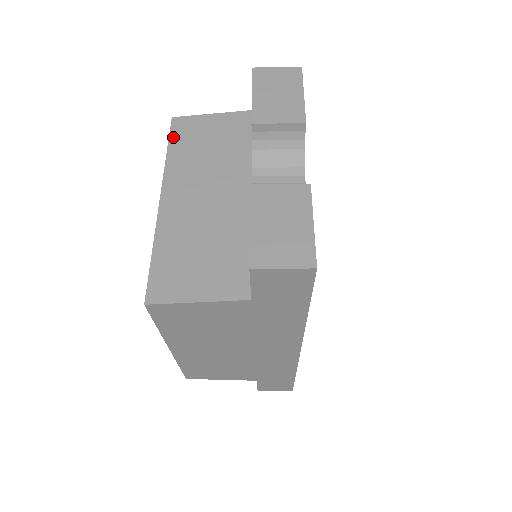
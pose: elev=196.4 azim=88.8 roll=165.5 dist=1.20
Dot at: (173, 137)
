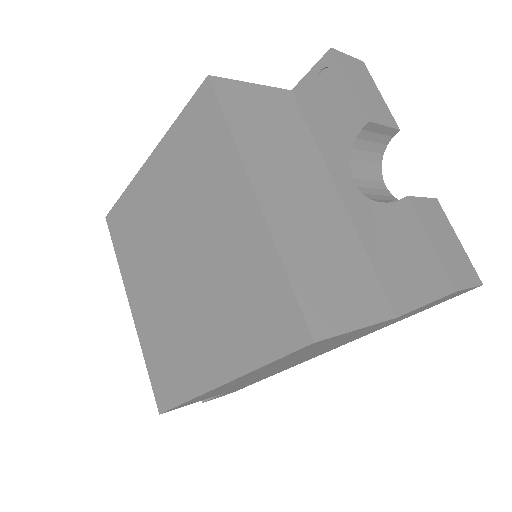
Dot at: (225, 106)
